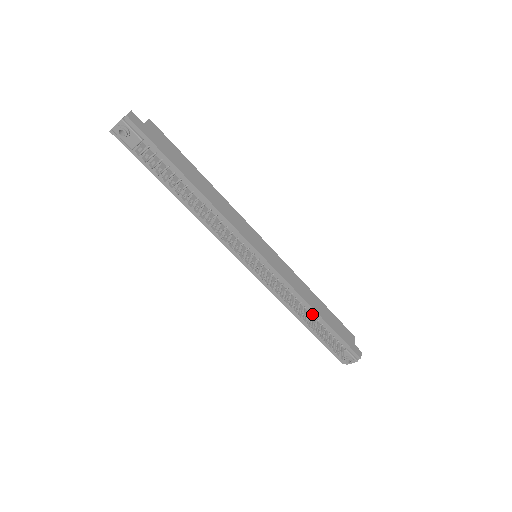
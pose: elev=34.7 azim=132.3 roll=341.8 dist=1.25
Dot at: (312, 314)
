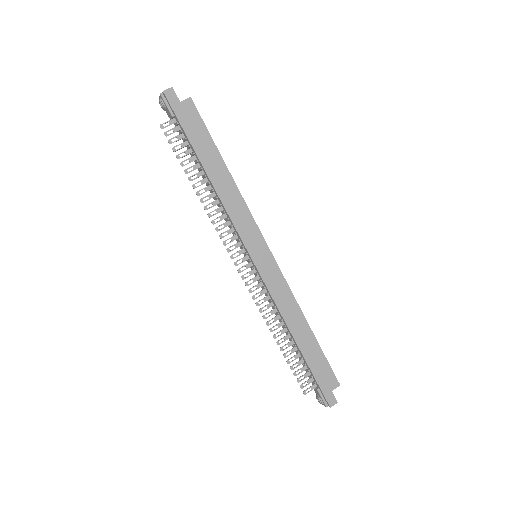
Dot at: (291, 336)
